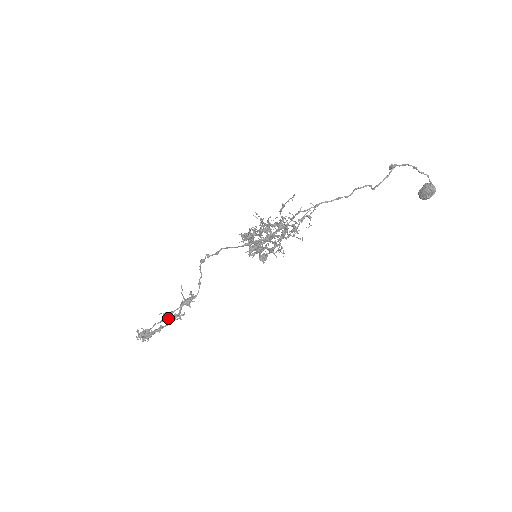
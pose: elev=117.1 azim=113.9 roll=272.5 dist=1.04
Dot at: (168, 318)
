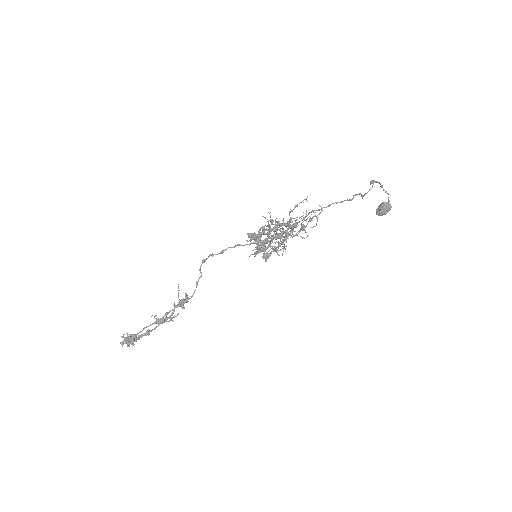
Dot at: (159, 321)
